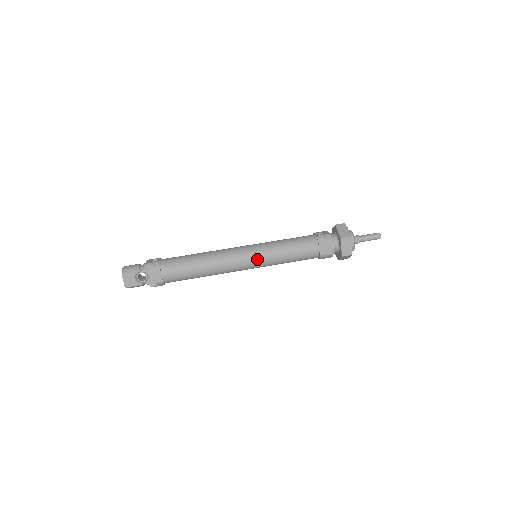
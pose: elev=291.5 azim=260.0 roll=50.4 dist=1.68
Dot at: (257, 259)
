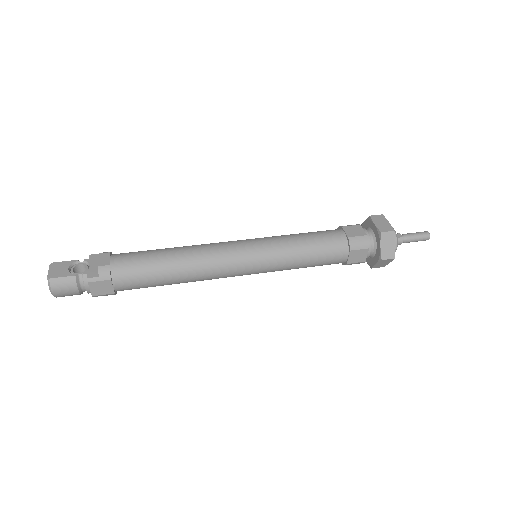
Dot at: (256, 242)
